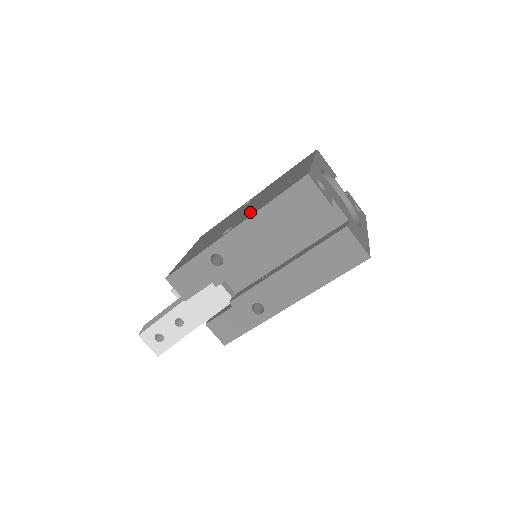
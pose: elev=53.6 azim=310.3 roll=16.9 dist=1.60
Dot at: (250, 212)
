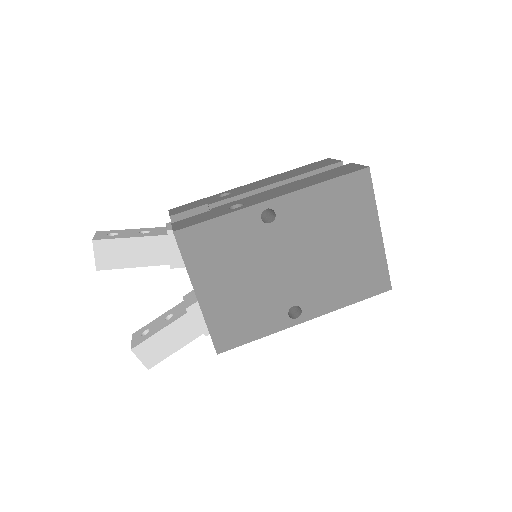
Dot at: occluded
